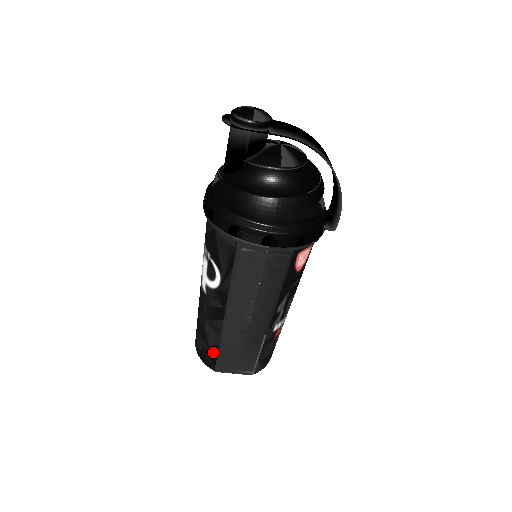
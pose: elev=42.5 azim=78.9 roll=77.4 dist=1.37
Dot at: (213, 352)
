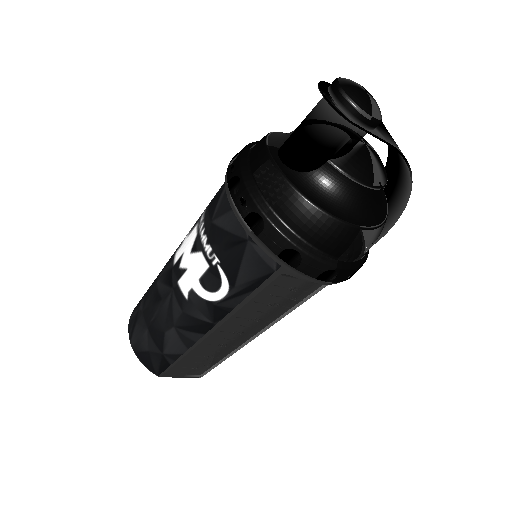
Dot at: (167, 360)
